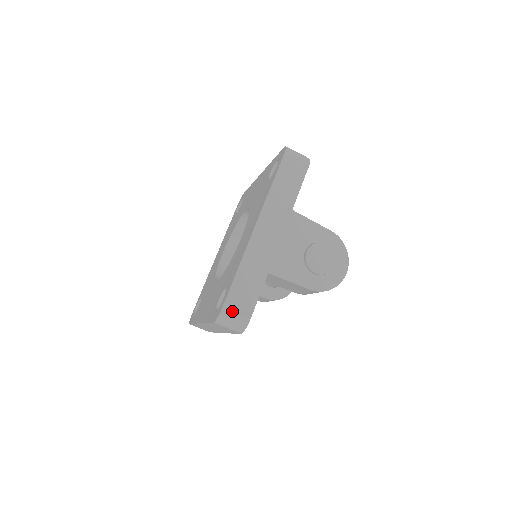
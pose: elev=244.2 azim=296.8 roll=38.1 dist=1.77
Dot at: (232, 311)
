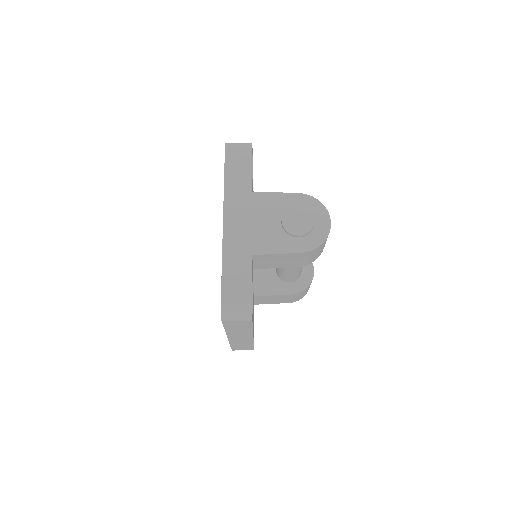
Dot at: (231, 302)
